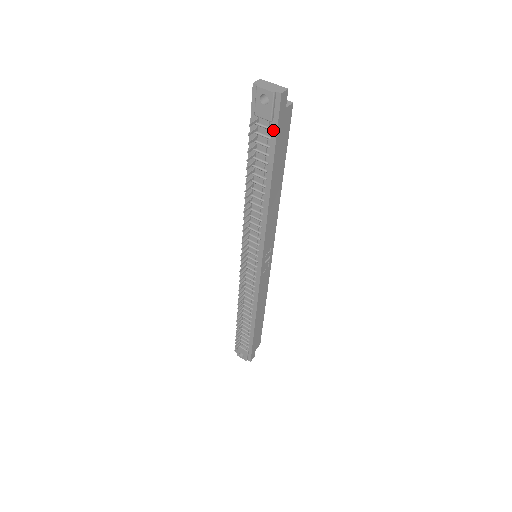
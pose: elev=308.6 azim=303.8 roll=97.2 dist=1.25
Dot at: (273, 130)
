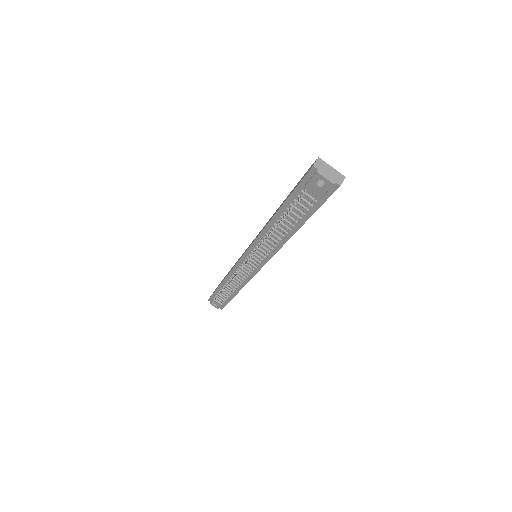
Dot at: (318, 202)
